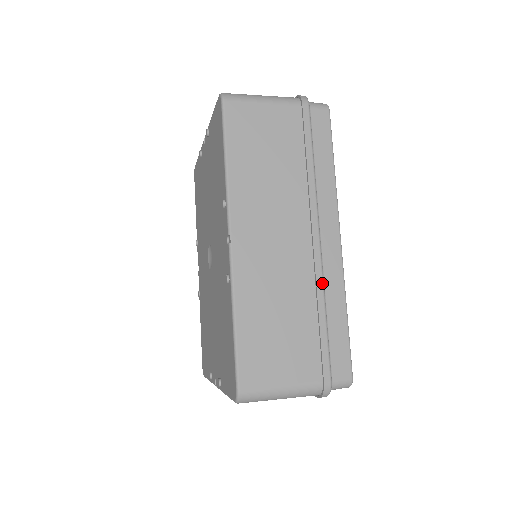
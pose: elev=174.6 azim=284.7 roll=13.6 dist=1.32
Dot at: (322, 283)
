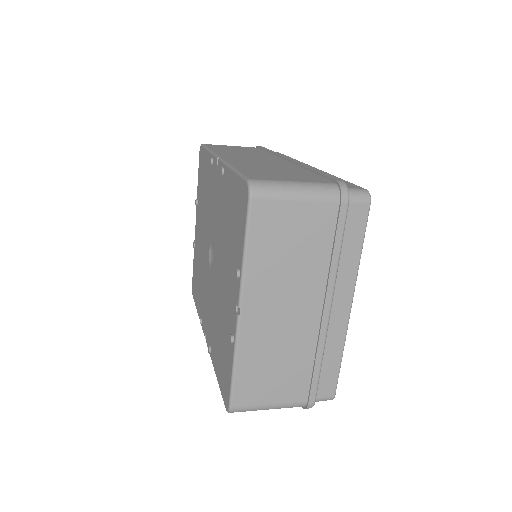
Dot at: occluded
